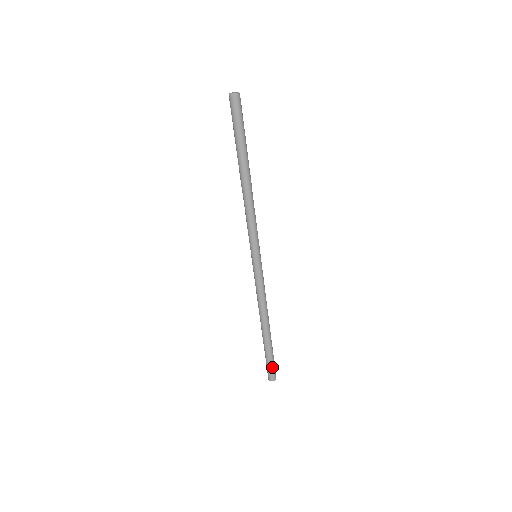
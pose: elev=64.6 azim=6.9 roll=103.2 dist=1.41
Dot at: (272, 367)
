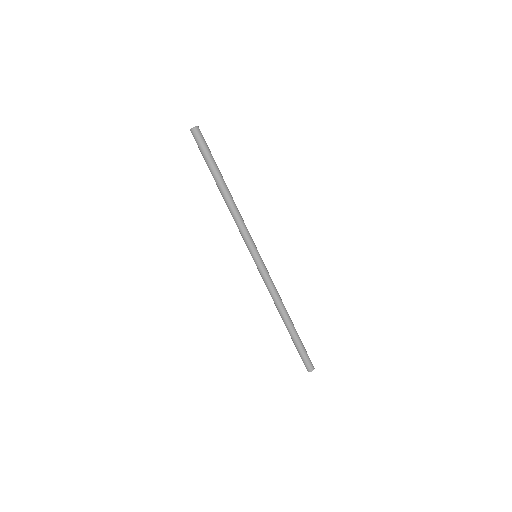
Dot at: (304, 358)
